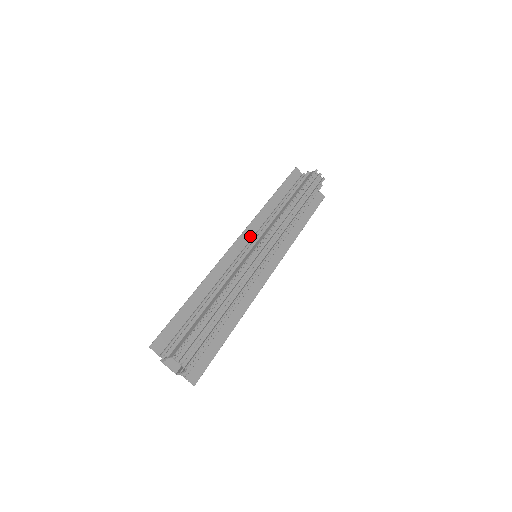
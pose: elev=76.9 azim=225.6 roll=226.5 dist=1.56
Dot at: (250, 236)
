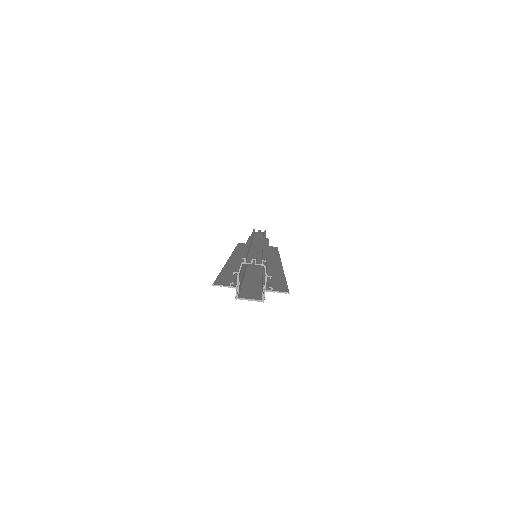
Dot at: occluded
